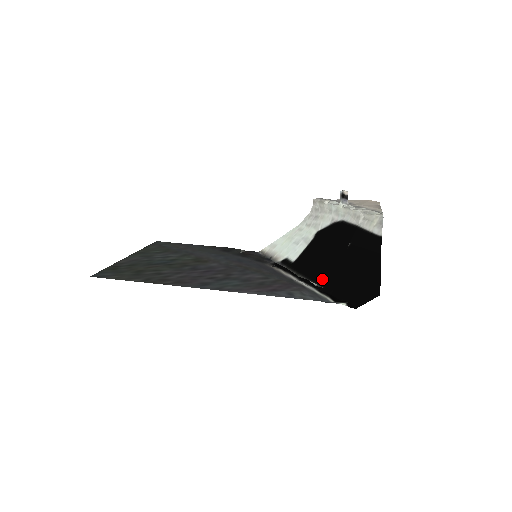
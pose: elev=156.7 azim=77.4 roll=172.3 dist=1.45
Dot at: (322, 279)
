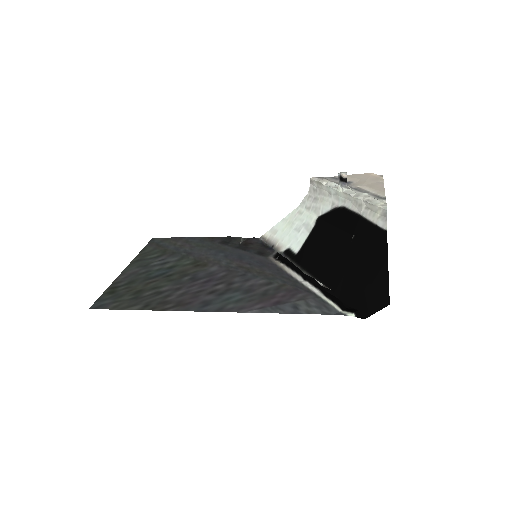
Dot at: (328, 278)
